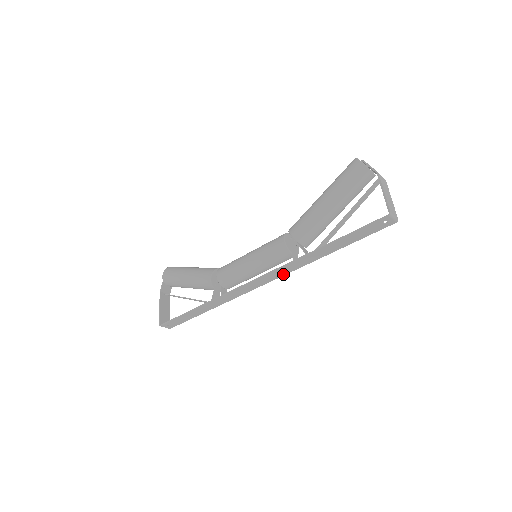
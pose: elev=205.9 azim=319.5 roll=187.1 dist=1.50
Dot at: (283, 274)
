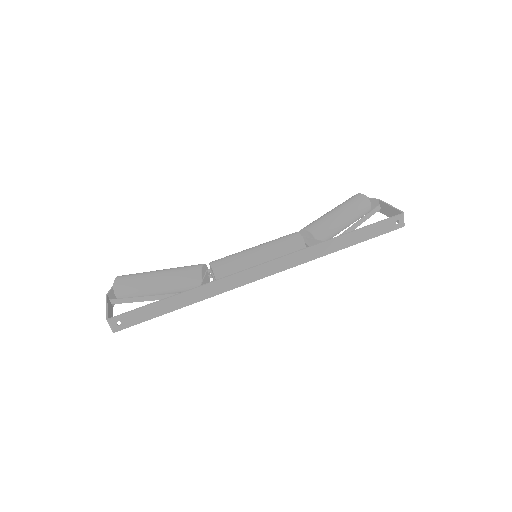
Dot at: (293, 265)
